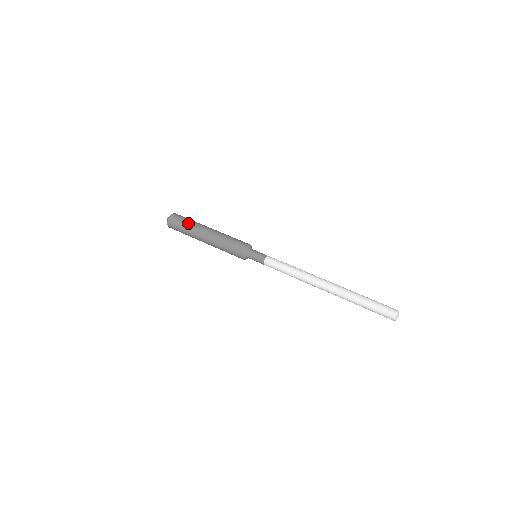
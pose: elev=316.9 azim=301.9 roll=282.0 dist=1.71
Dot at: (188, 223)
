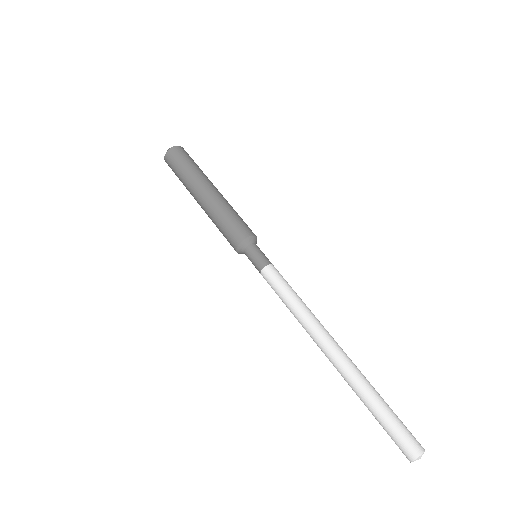
Dot at: (192, 166)
